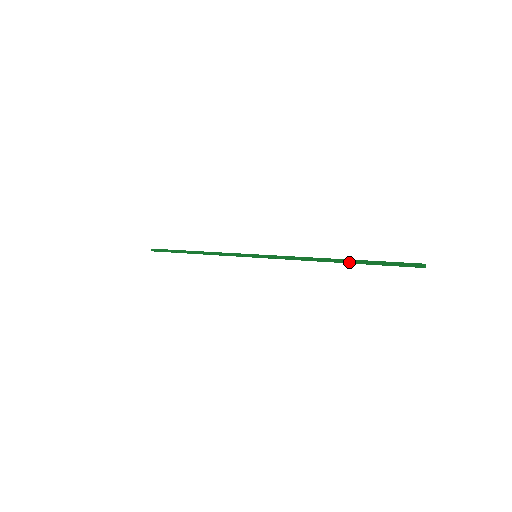
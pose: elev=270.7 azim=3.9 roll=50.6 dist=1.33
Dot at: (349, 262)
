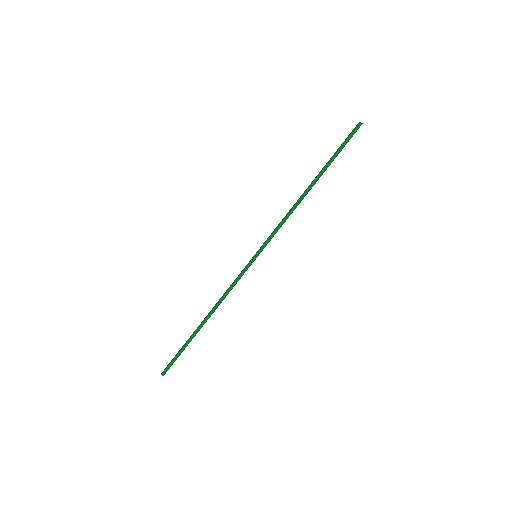
Dot at: (321, 175)
